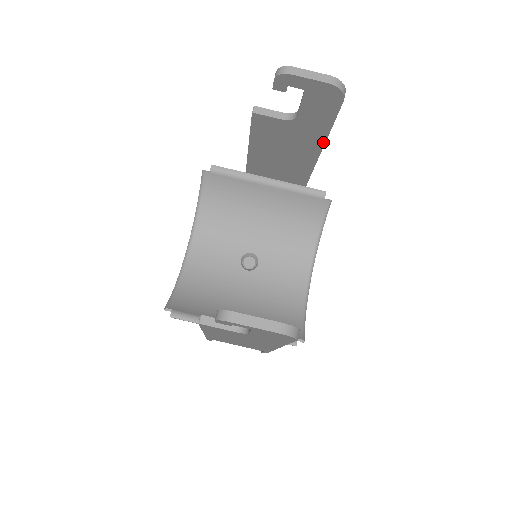
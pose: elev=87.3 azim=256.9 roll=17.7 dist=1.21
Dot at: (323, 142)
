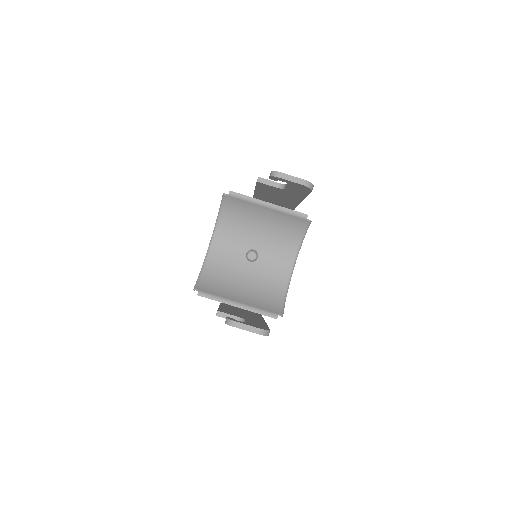
Dot at: (303, 199)
